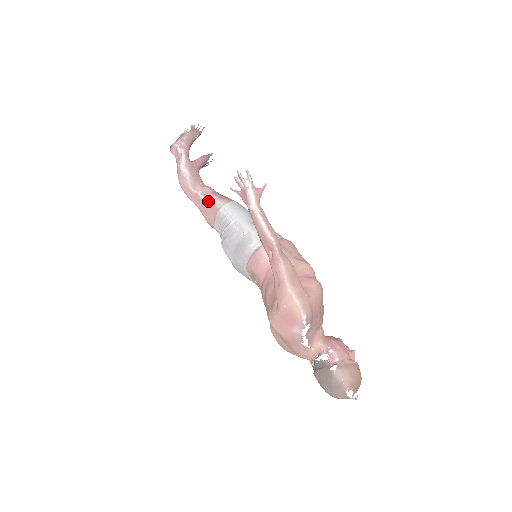
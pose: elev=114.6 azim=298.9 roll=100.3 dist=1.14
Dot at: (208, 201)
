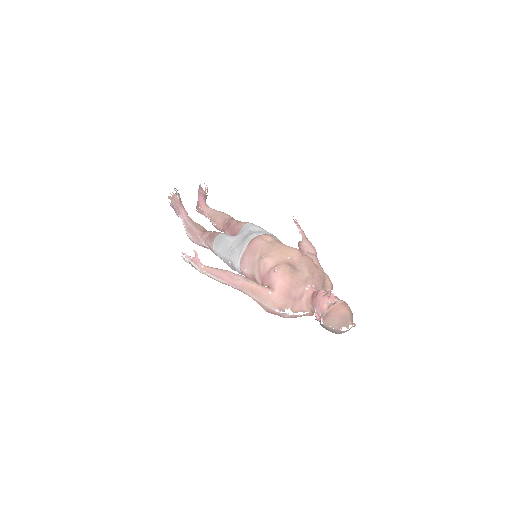
Dot at: (209, 247)
